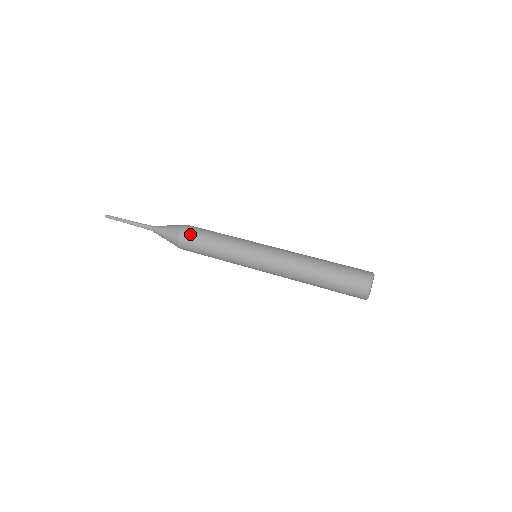
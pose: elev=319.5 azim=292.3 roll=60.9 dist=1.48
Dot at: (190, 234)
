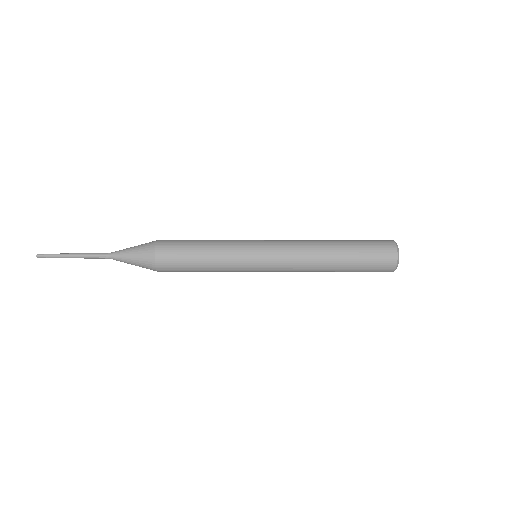
Dot at: (170, 242)
